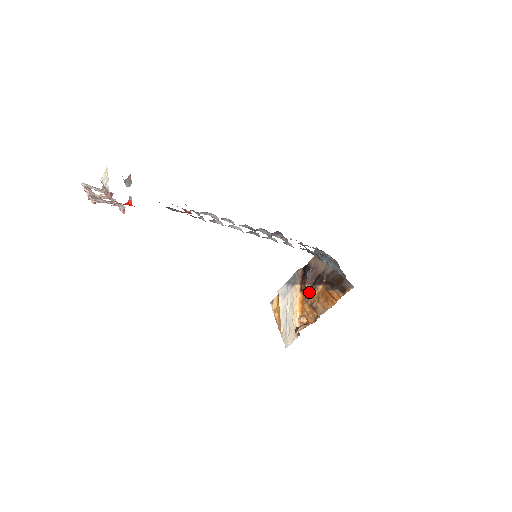
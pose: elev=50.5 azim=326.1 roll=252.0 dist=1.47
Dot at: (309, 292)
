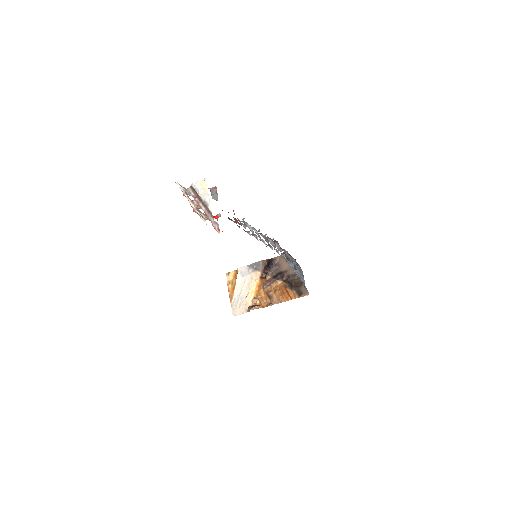
Dot at: (268, 282)
